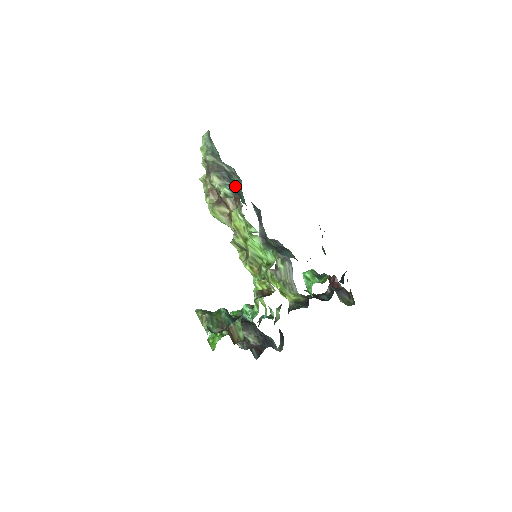
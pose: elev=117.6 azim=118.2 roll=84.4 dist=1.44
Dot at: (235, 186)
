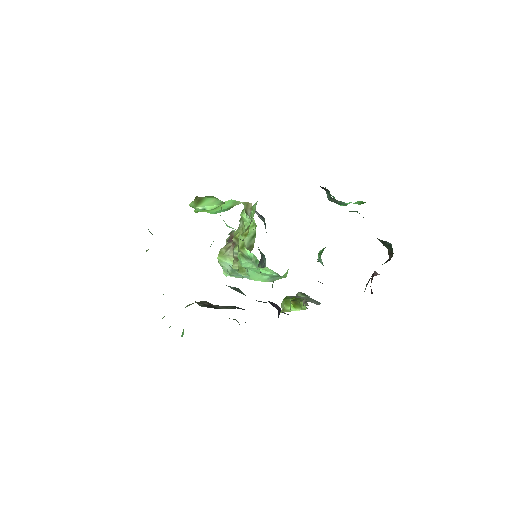
Dot at: occluded
